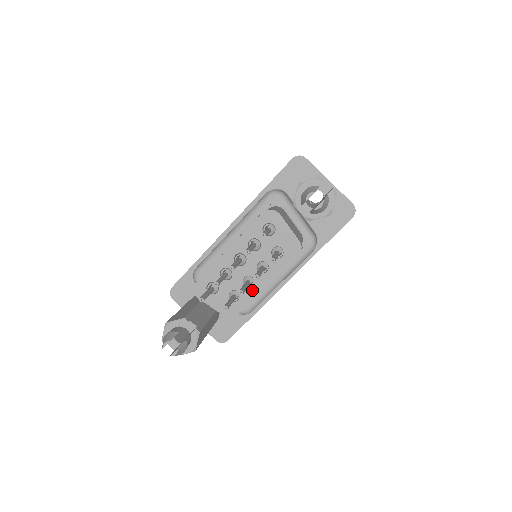
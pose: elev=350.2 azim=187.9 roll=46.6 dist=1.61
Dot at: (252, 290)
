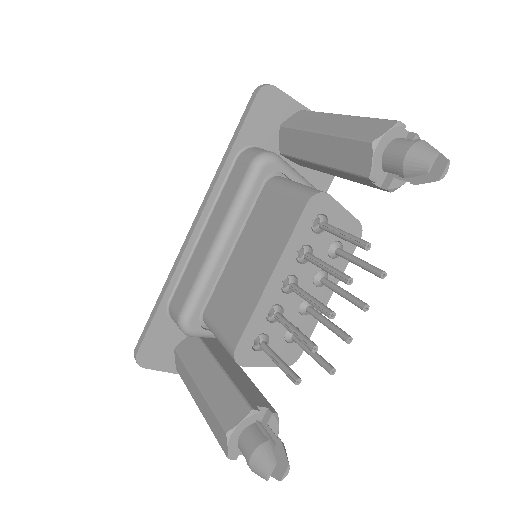
Dot at: occluded
